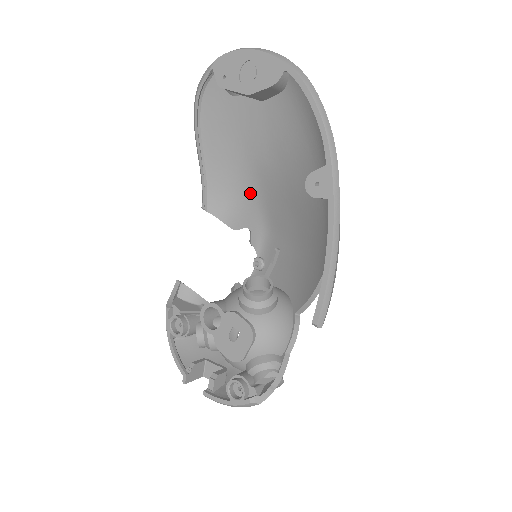
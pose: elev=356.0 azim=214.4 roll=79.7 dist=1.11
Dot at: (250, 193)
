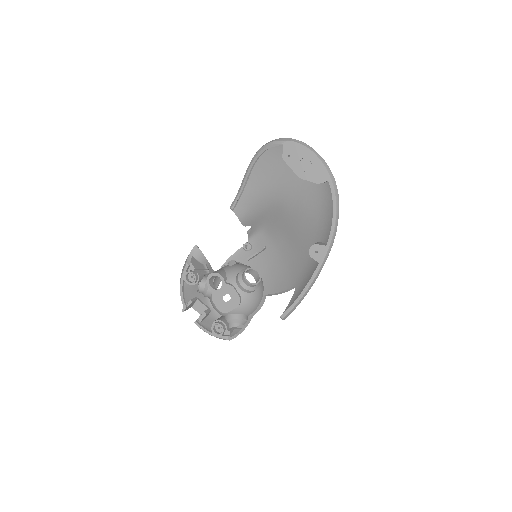
Dot at: (265, 212)
